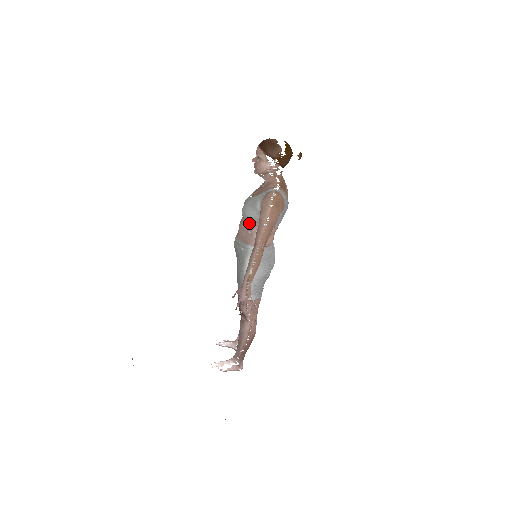
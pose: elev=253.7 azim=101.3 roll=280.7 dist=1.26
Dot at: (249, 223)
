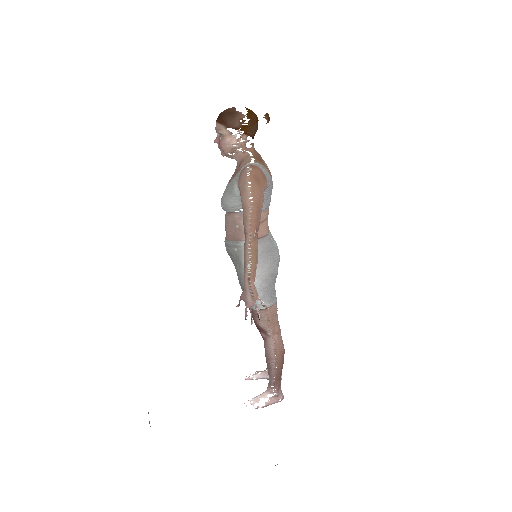
Dot at: (233, 215)
